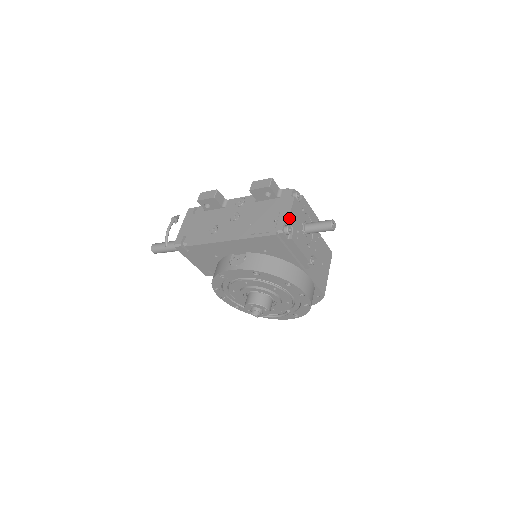
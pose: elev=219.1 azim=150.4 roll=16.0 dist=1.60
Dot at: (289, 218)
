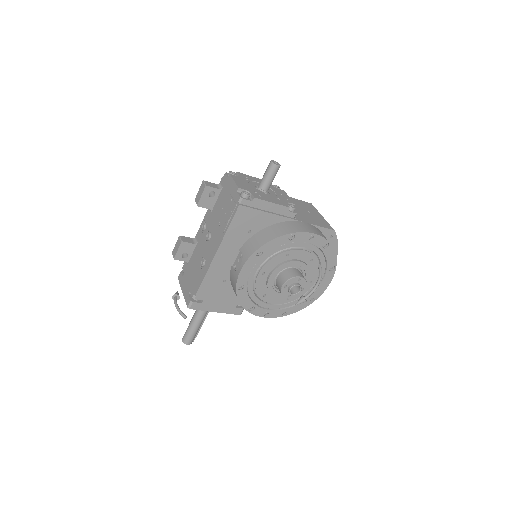
Dot at: (238, 187)
